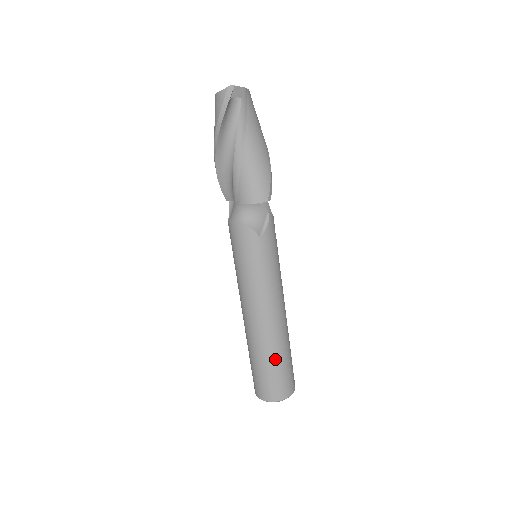
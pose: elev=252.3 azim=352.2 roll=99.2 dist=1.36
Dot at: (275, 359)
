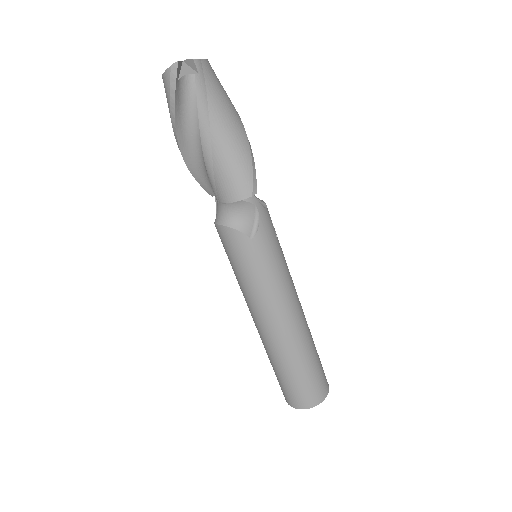
Dot at: (297, 367)
